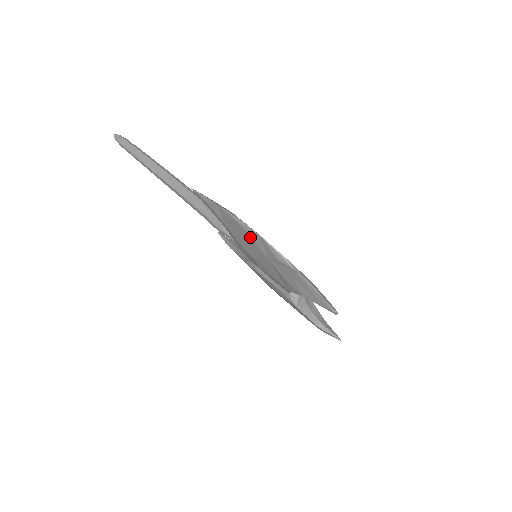
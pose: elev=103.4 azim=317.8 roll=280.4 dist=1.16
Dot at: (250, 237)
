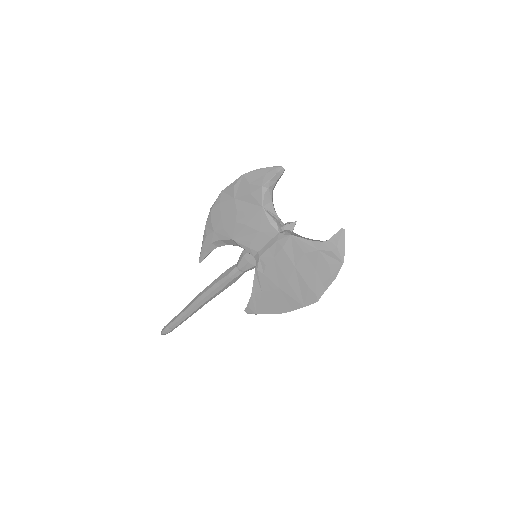
Dot at: (221, 203)
